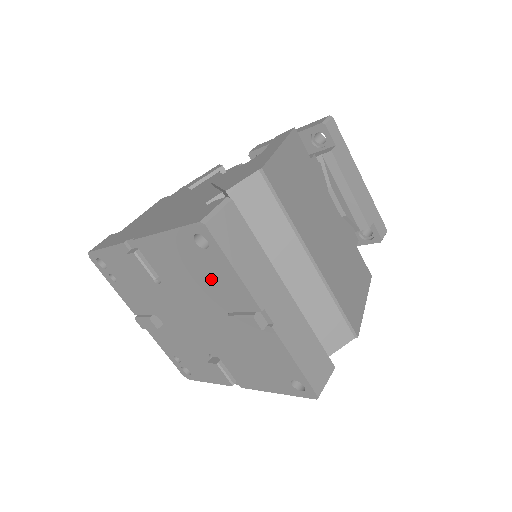
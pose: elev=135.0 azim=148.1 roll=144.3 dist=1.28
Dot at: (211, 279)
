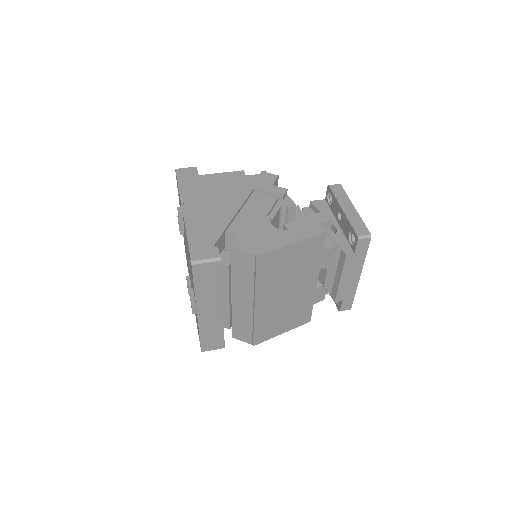
Dot at: occluded
